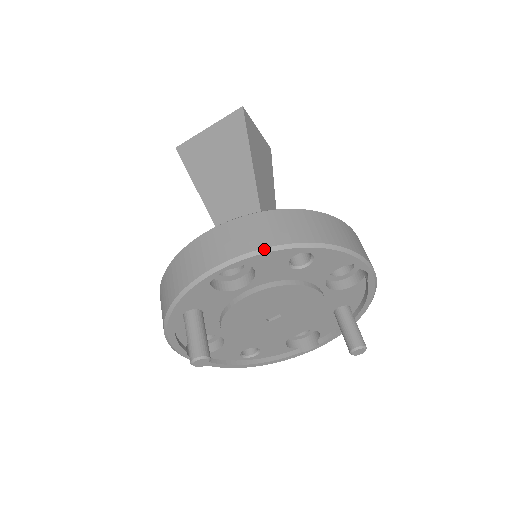
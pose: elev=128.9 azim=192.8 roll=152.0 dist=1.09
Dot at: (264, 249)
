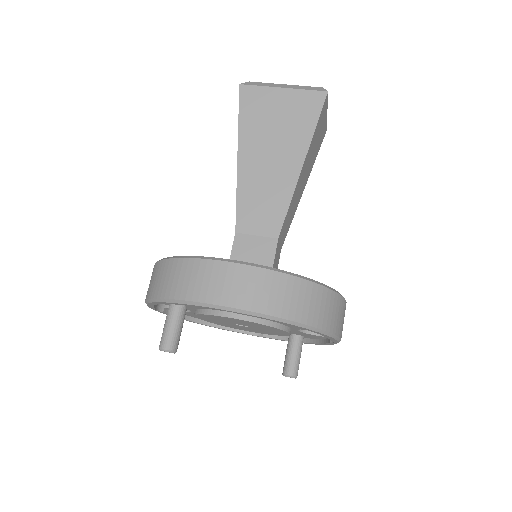
Dot at: (269, 316)
